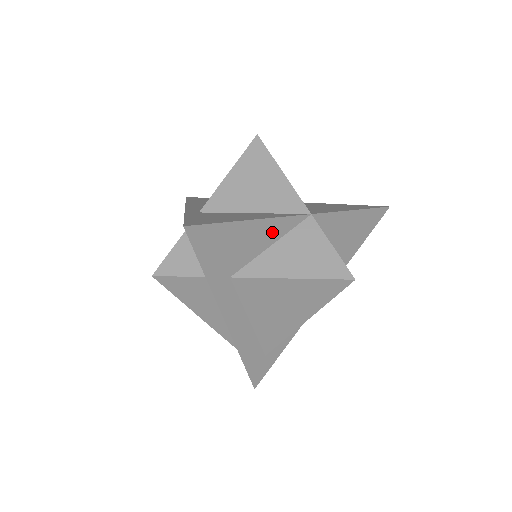
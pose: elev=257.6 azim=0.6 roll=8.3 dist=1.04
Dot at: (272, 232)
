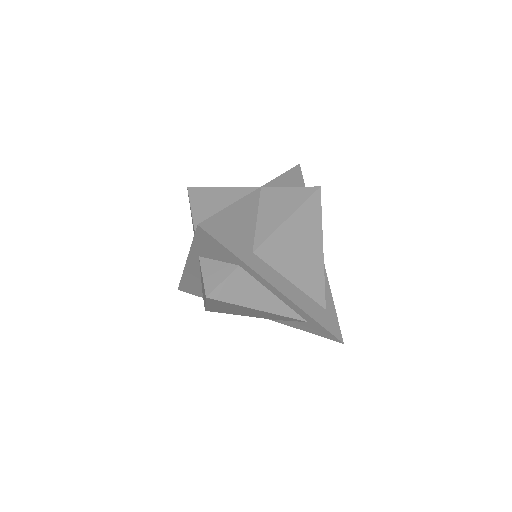
Dot at: (250, 209)
